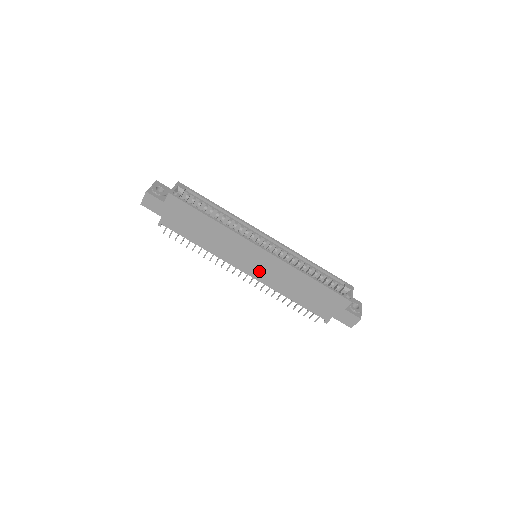
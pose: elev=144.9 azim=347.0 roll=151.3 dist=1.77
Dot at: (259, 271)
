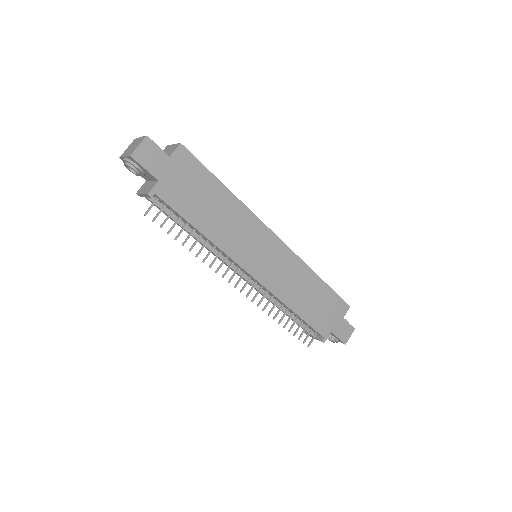
Dot at: (268, 271)
